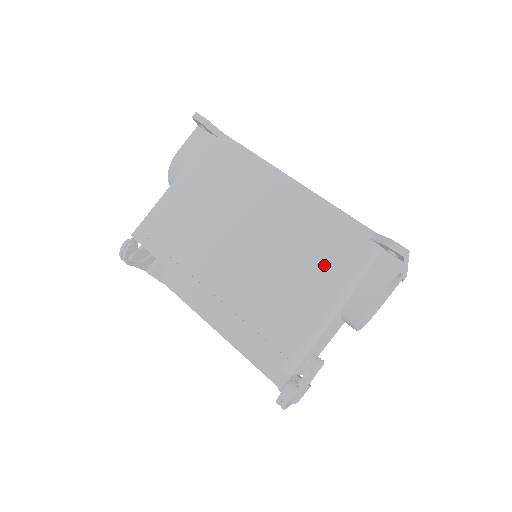
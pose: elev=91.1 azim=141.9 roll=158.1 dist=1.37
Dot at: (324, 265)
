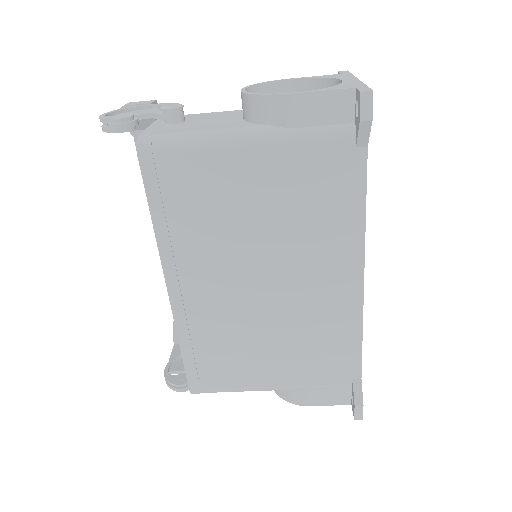
Dot at: (299, 364)
